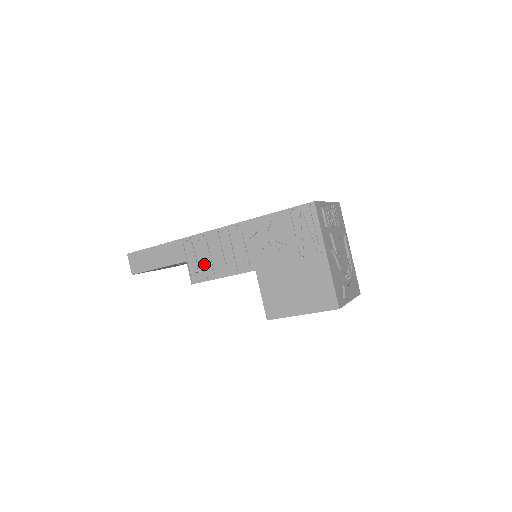
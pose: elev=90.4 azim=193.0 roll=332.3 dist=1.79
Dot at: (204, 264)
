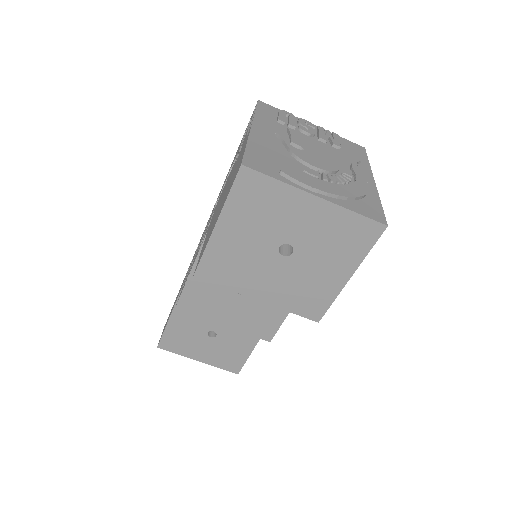
Dot at: occluded
